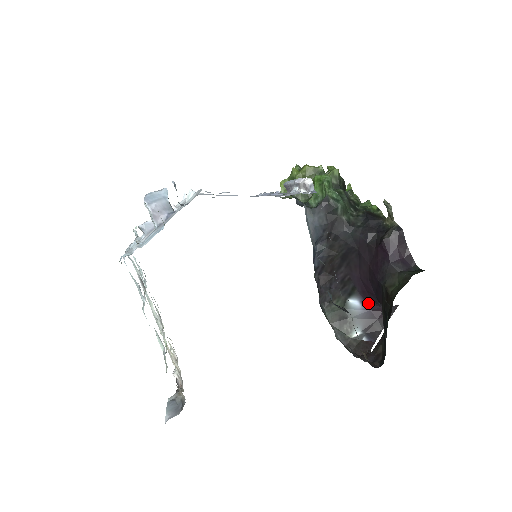
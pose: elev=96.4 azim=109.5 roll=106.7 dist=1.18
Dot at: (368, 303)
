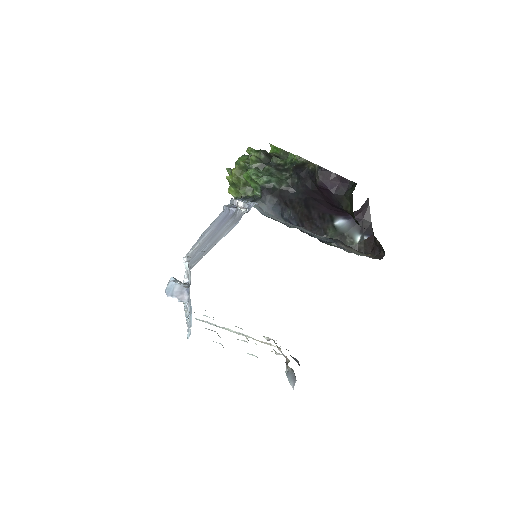
Dot at: (348, 216)
